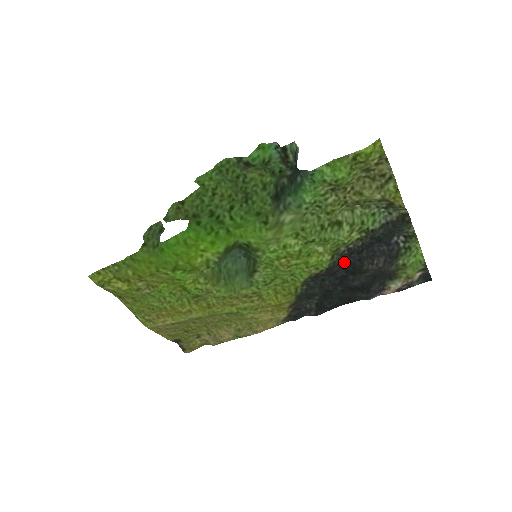
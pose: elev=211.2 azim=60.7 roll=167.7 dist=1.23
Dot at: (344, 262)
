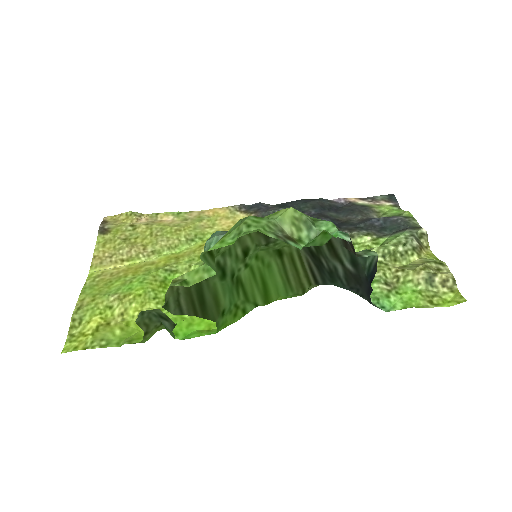
Dot at: occluded
